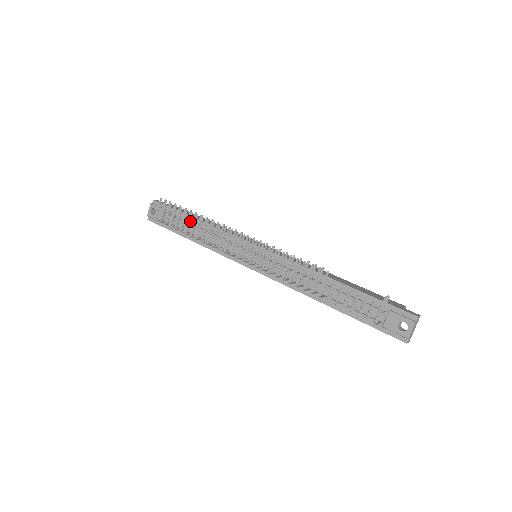
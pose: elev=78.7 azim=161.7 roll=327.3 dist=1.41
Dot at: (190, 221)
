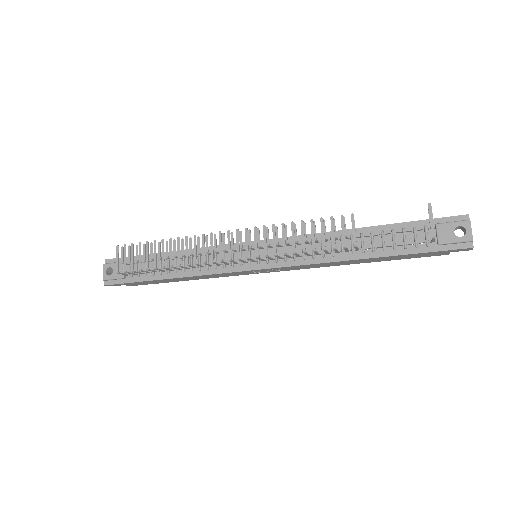
Dot at: occluded
